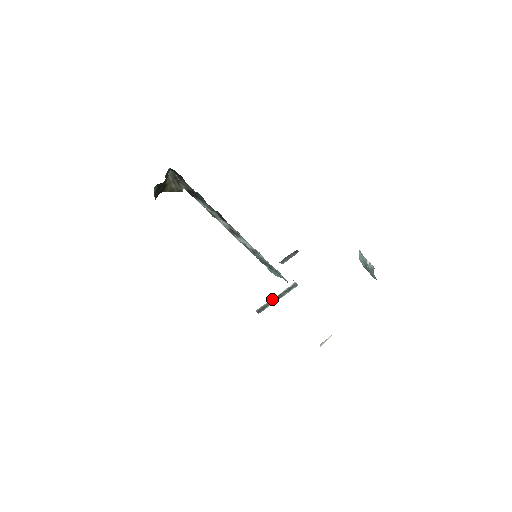
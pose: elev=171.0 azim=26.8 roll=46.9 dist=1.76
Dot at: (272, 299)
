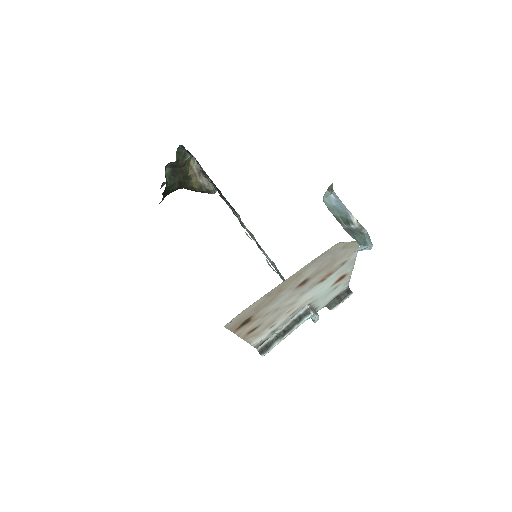
Dot at: (278, 332)
